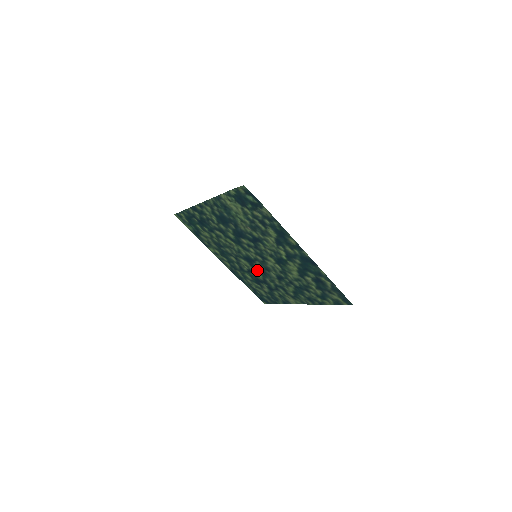
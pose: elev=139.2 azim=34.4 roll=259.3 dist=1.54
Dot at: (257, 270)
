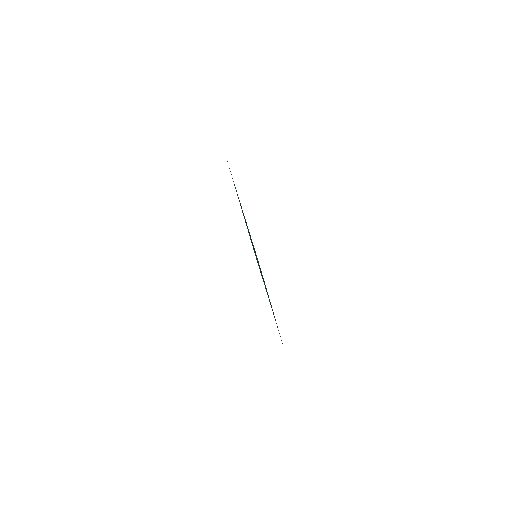
Dot at: occluded
